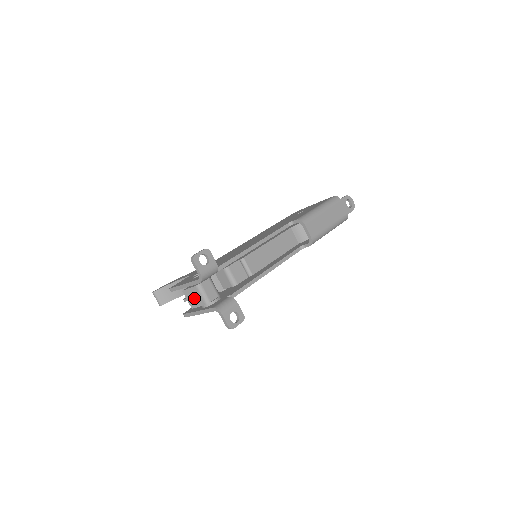
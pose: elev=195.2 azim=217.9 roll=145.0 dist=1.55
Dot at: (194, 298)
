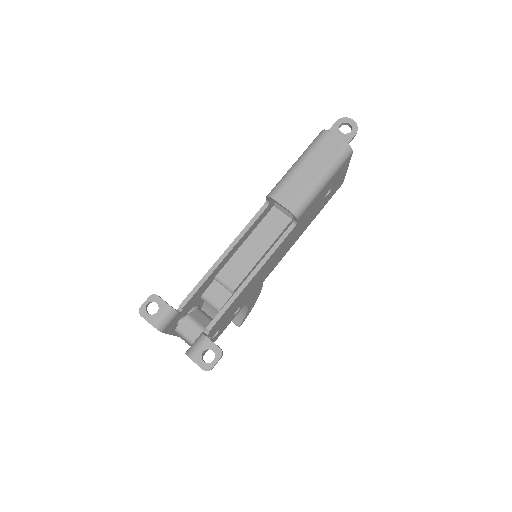
Dot at: (185, 341)
